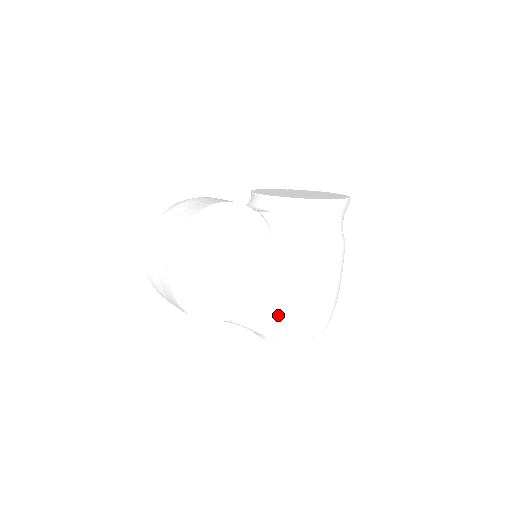
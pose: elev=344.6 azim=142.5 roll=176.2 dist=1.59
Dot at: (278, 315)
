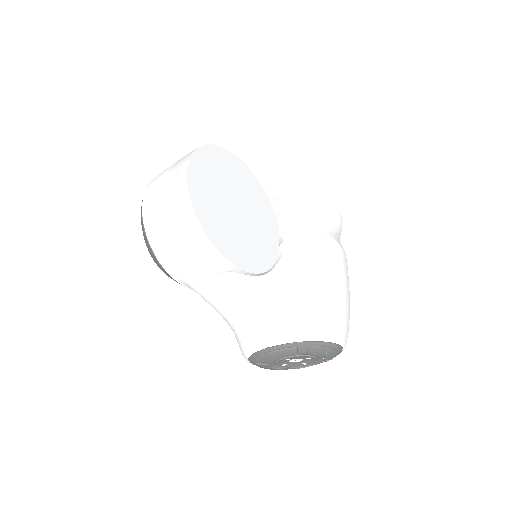
Dot at: (292, 298)
